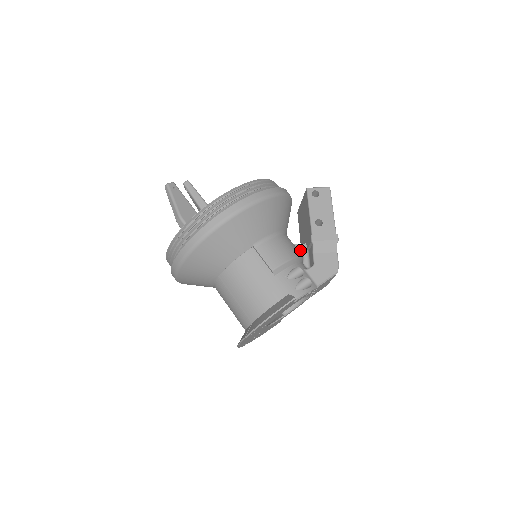
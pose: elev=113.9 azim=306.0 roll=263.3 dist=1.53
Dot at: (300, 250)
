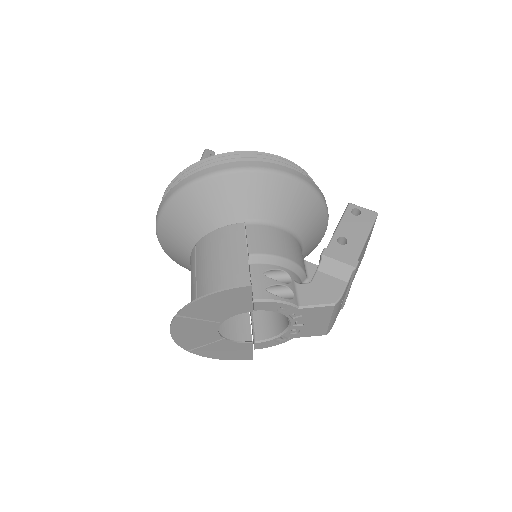
Dot at: (308, 269)
